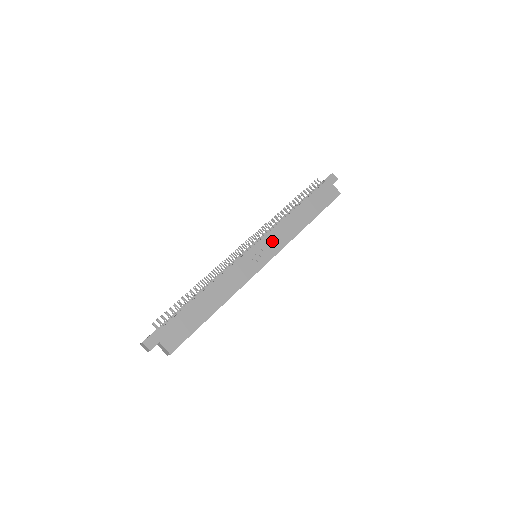
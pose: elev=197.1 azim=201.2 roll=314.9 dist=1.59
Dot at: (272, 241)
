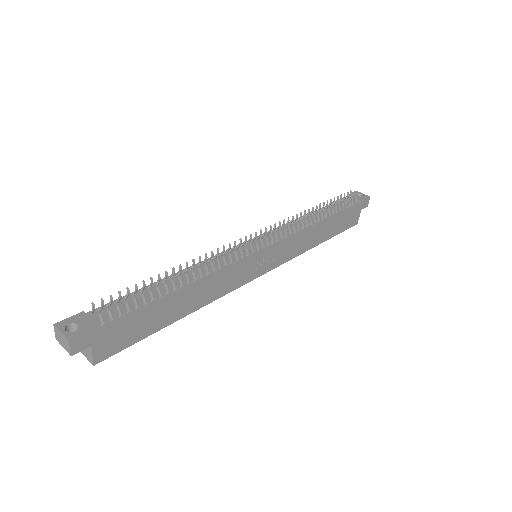
Dot at: (283, 250)
